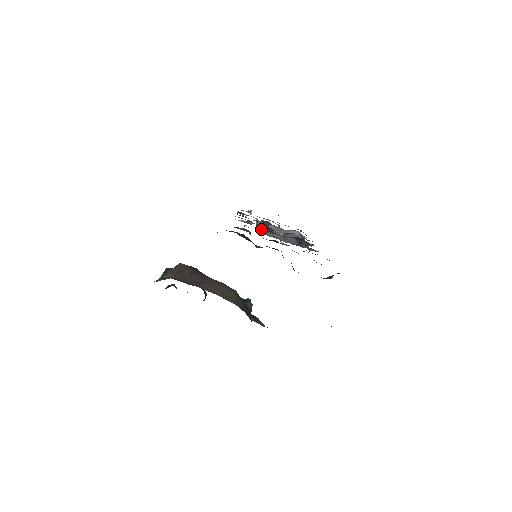
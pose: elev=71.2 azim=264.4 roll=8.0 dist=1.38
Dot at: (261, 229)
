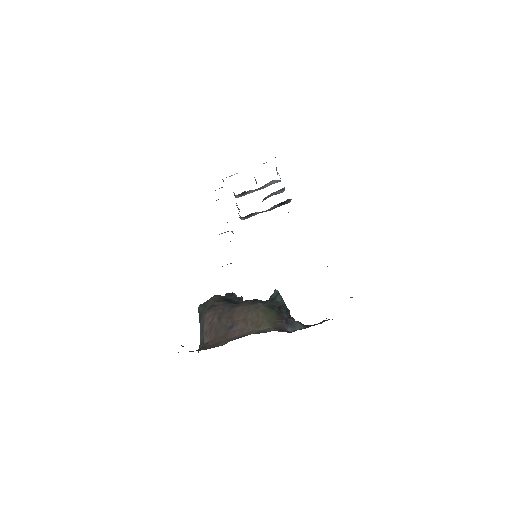
Dot at: occluded
